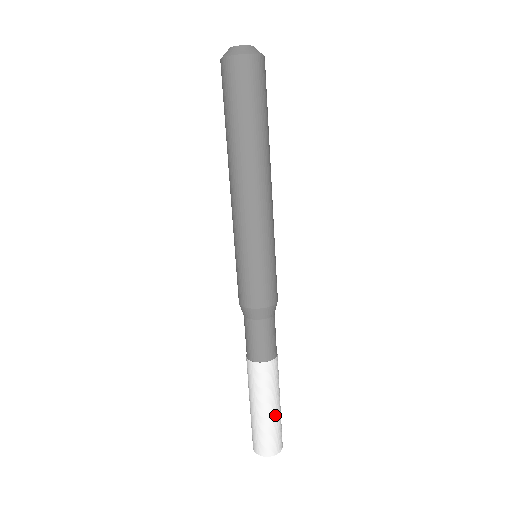
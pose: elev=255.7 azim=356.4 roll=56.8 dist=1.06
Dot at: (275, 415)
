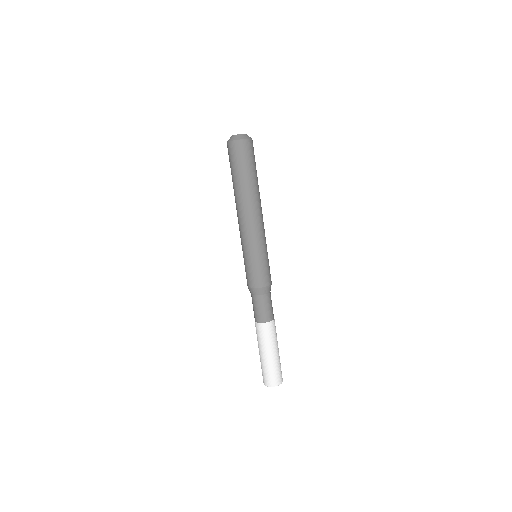
Dot at: (276, 358)
